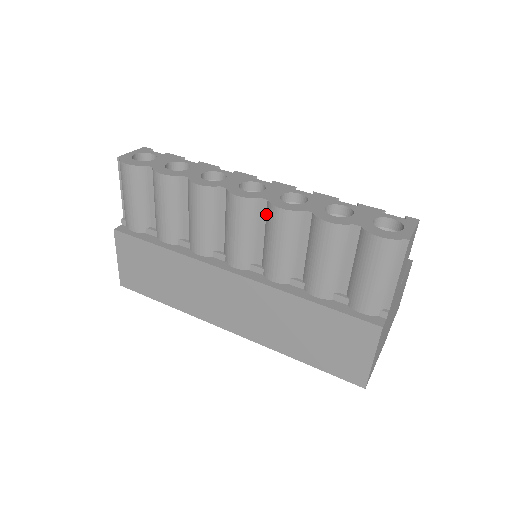
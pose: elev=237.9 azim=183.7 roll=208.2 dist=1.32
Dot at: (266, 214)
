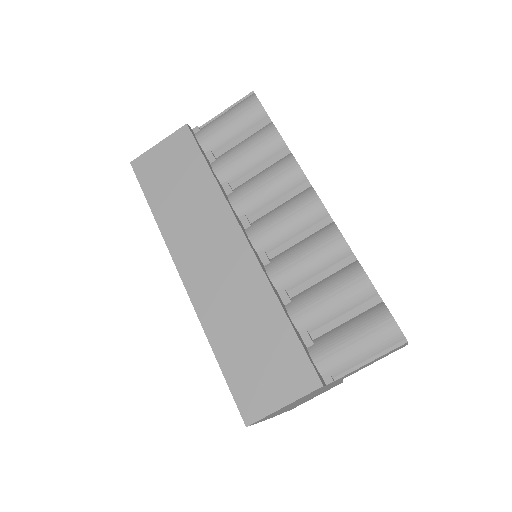
Dot at: (321, 229)
